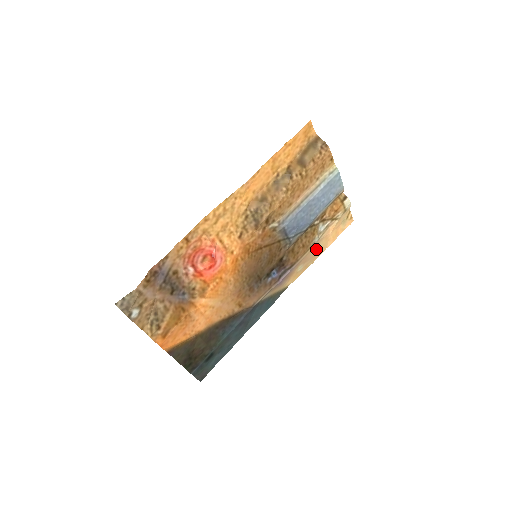
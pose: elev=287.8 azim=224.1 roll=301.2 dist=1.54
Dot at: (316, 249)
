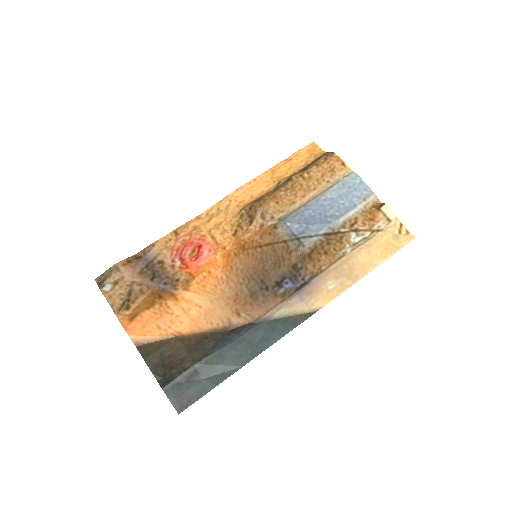
Dot at: (353, 264)
